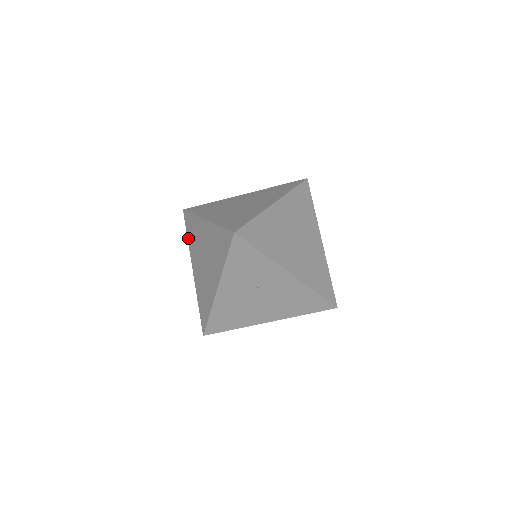
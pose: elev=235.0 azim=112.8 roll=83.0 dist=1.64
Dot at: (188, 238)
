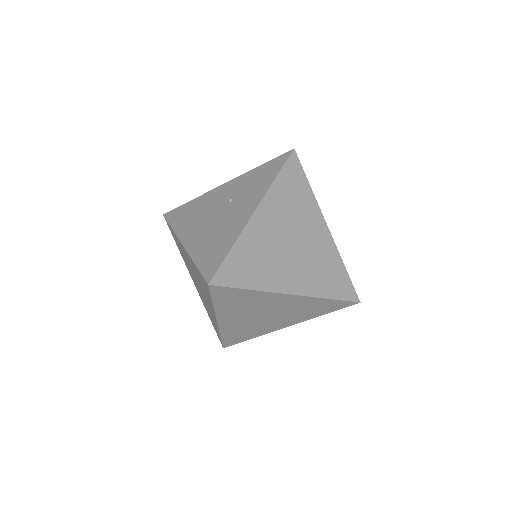
Dot at: occluded
